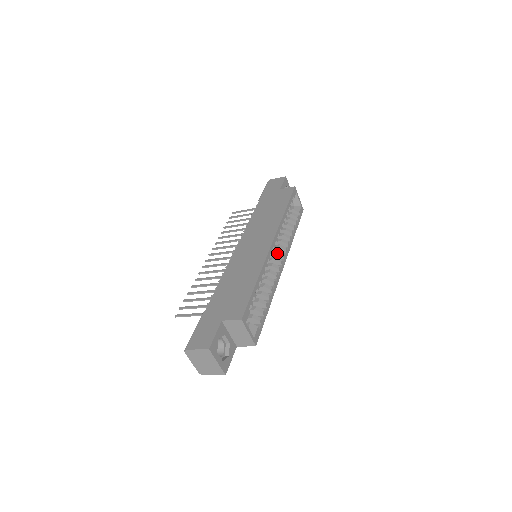
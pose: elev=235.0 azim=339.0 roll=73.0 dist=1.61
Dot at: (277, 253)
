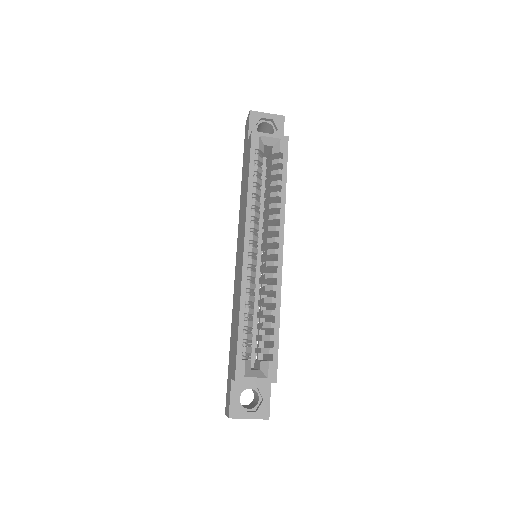
Dot at: (268, 243)
